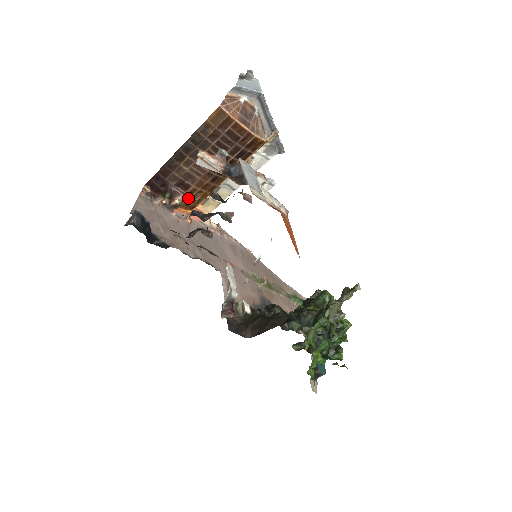
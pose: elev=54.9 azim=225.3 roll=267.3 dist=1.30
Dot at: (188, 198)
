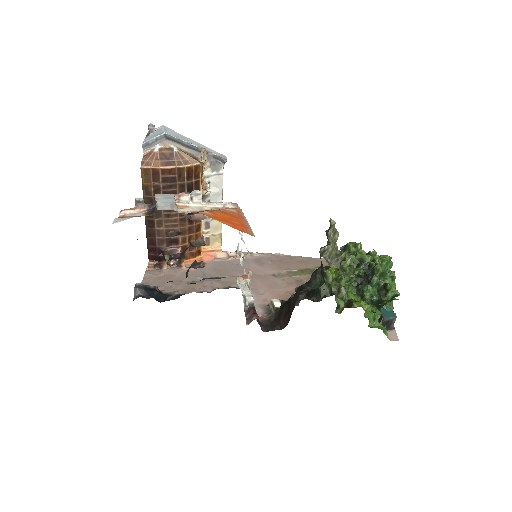
Dot at: occluded
